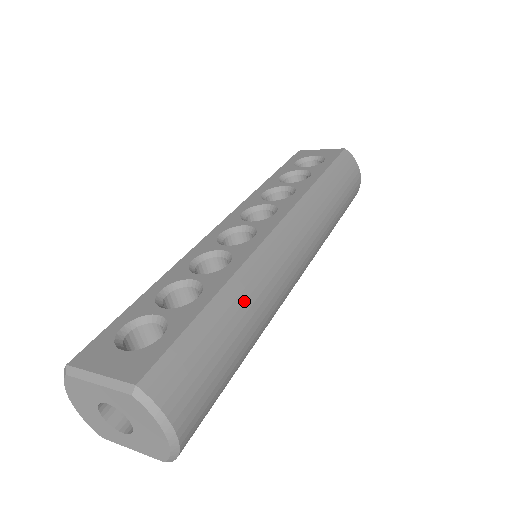
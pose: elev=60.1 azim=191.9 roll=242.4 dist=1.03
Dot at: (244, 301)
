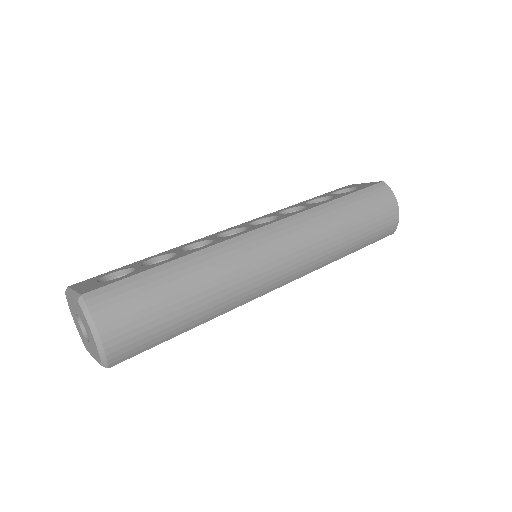
Dot at: (198, 270)
